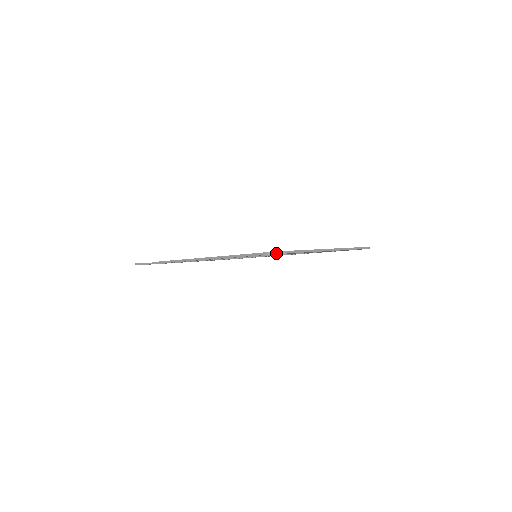
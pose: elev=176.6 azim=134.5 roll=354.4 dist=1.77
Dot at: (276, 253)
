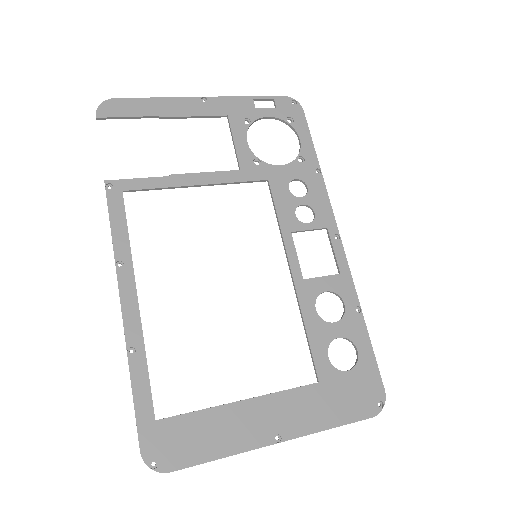
Dot at: occluded
